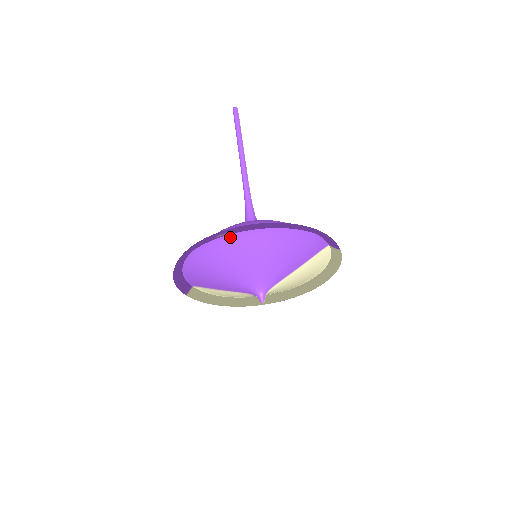
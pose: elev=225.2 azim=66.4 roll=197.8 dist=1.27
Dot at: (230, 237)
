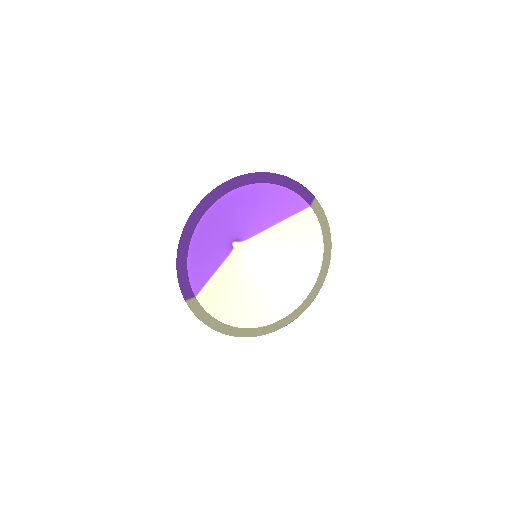
Dot at: (220, 202)
